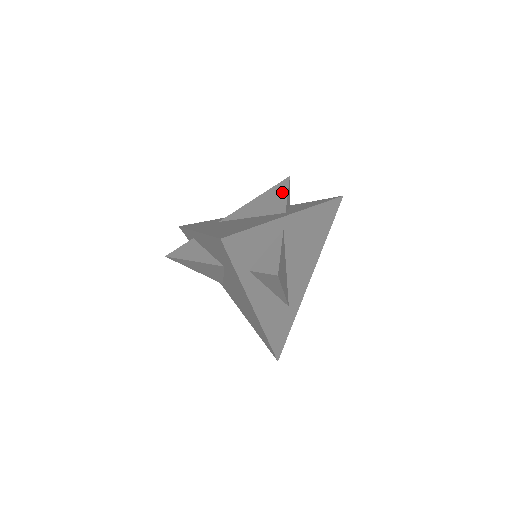
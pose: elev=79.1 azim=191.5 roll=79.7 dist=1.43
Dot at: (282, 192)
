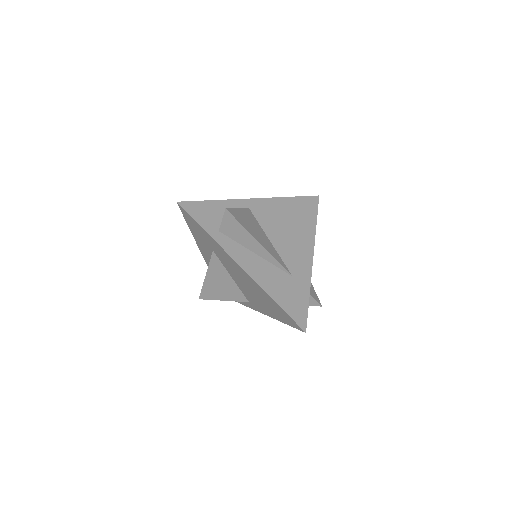
Dot at: occluded
